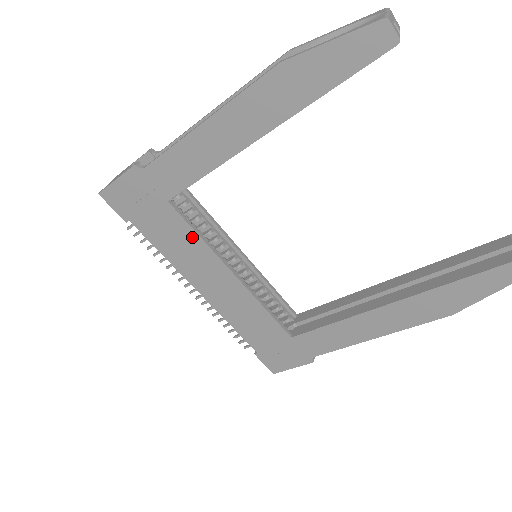
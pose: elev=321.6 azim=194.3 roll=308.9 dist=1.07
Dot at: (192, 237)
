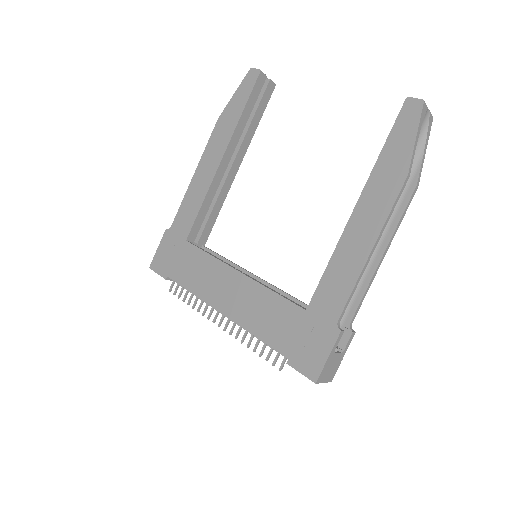
Dot at: (205, 259)
